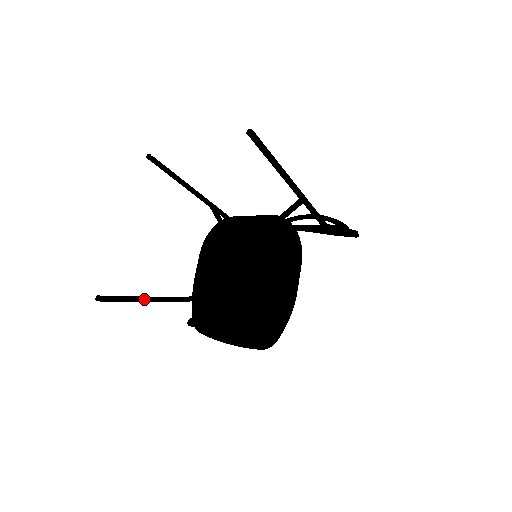
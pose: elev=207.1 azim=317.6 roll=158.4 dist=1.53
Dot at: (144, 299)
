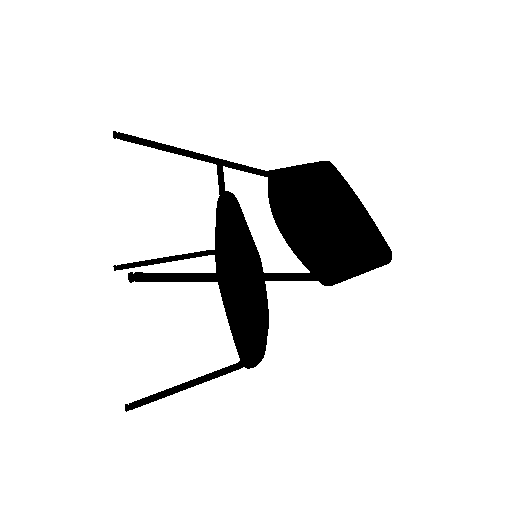
Dot at: (160, 262)
